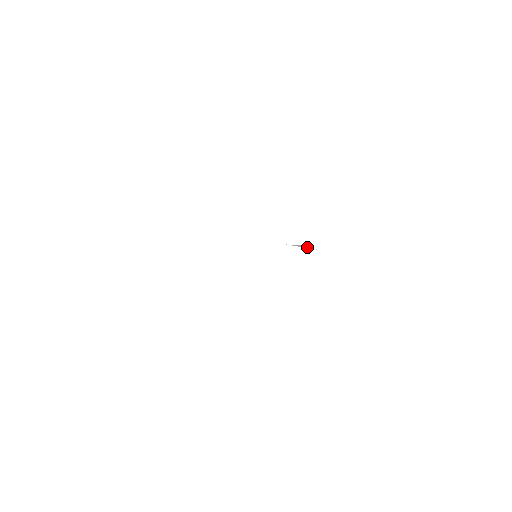
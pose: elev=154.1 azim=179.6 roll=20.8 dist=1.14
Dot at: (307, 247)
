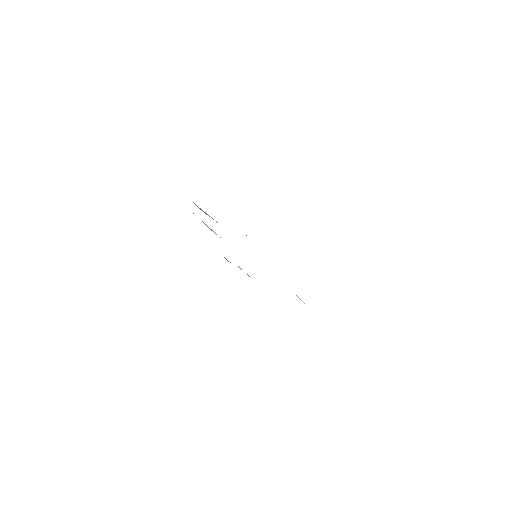
Dot at: (303, 302)
